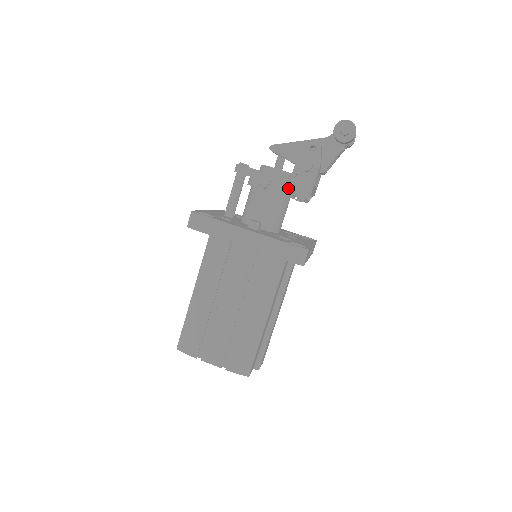
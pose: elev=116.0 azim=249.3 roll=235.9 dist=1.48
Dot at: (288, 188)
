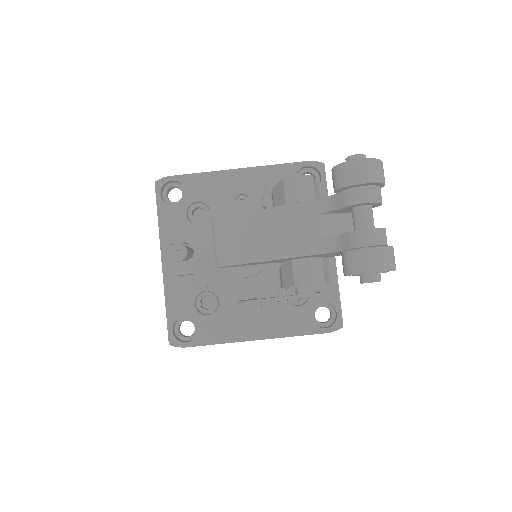
Dot at: (285, 299)
